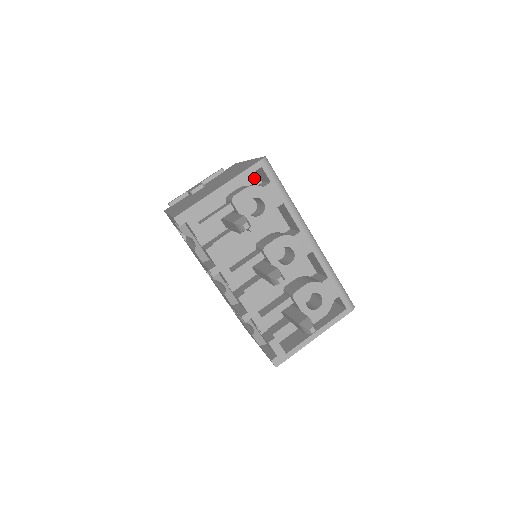
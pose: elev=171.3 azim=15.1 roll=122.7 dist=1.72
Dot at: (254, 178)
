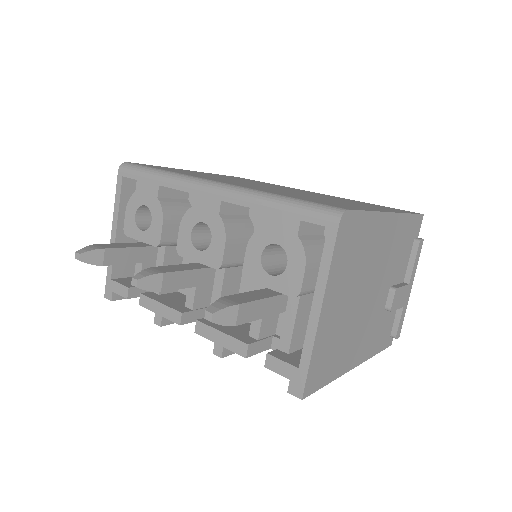
Dot at: occluded
